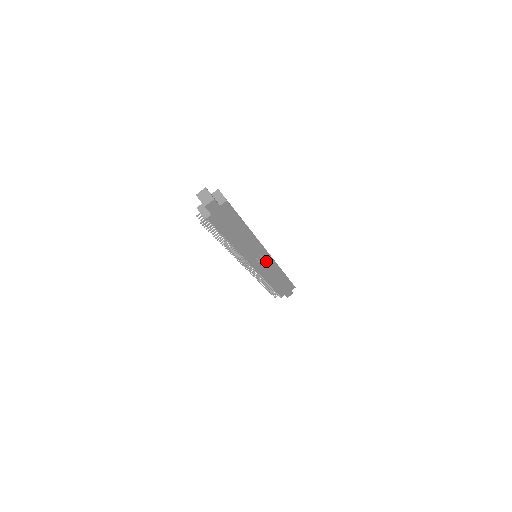
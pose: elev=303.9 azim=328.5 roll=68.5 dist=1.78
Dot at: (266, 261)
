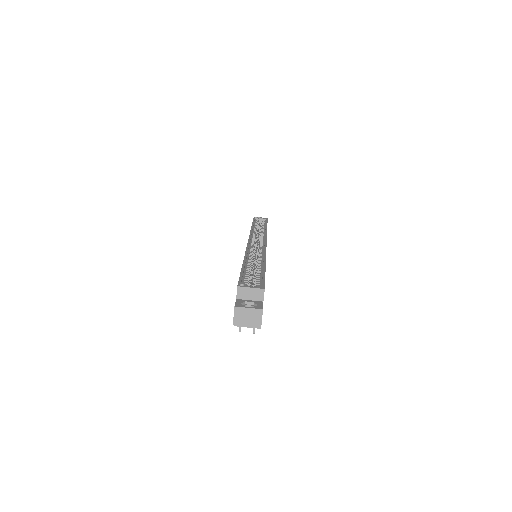
Dot at: occluded
